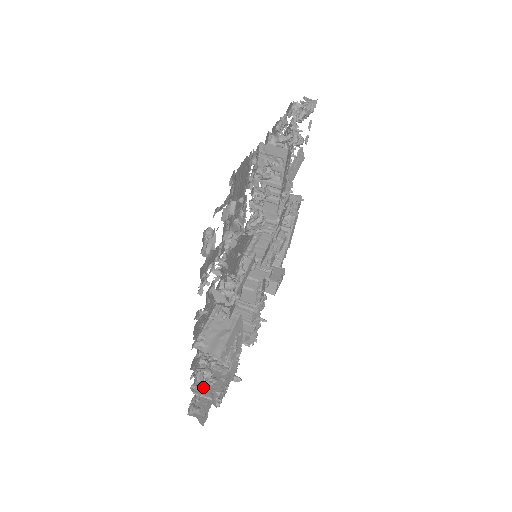
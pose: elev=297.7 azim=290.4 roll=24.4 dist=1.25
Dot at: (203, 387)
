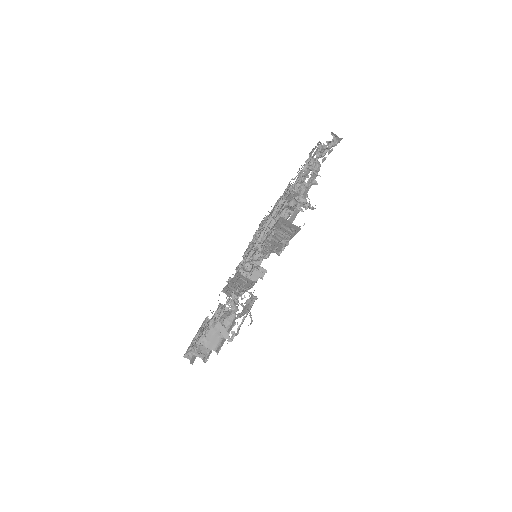
Dot at: (198, 353)
